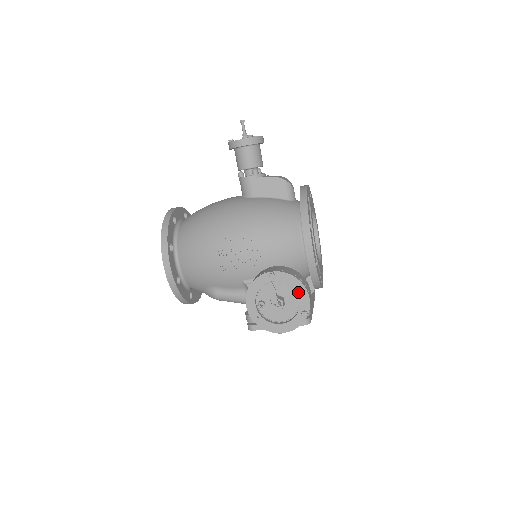
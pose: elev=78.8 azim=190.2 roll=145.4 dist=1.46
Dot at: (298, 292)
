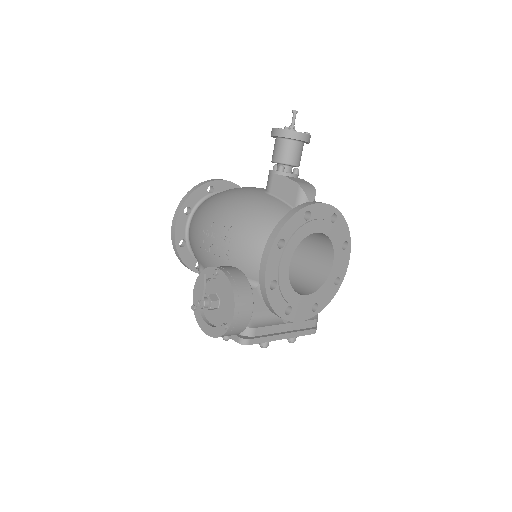
Dot at: (228, 301)
